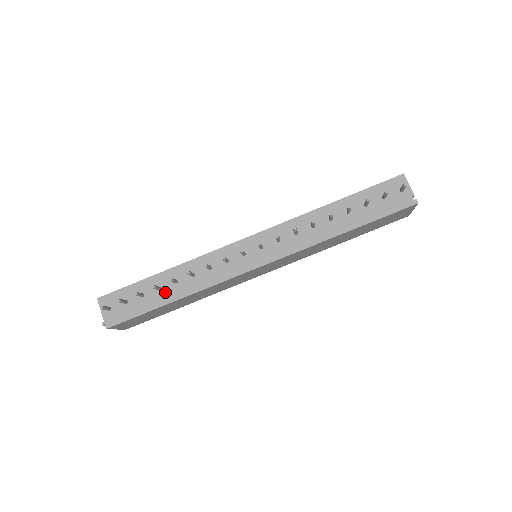
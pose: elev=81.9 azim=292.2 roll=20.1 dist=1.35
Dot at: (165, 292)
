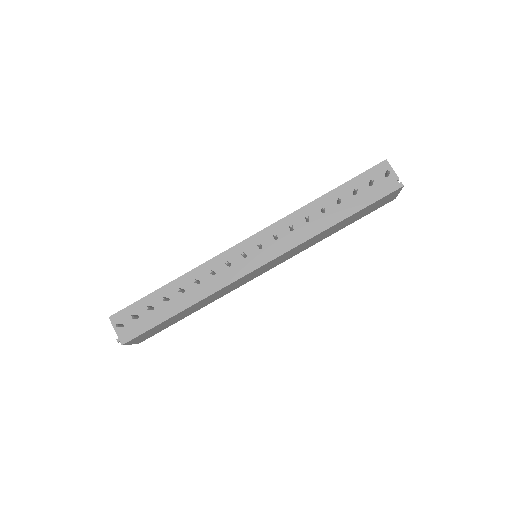
Dot at: (174, 302)
